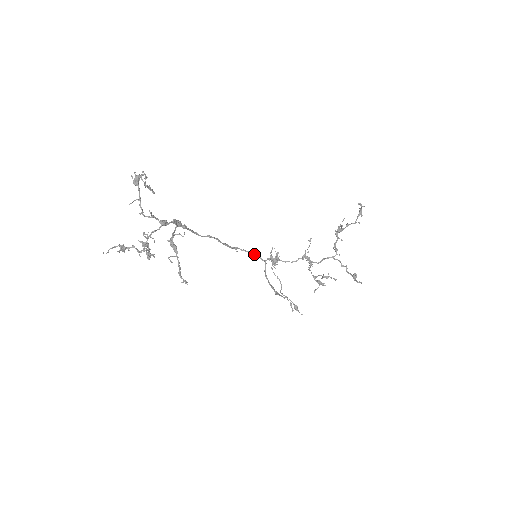
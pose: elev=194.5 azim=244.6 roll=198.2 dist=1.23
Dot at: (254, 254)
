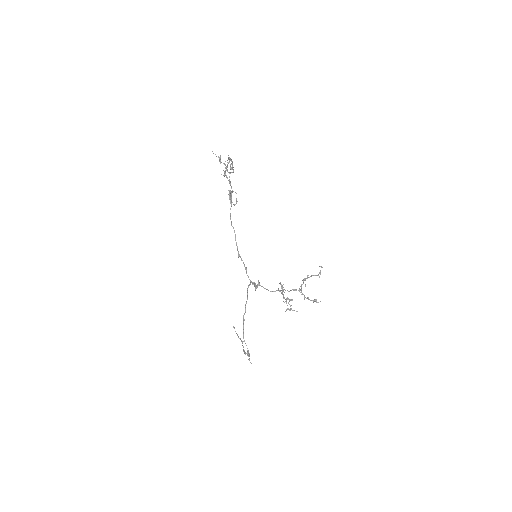
Dot at: occluded
